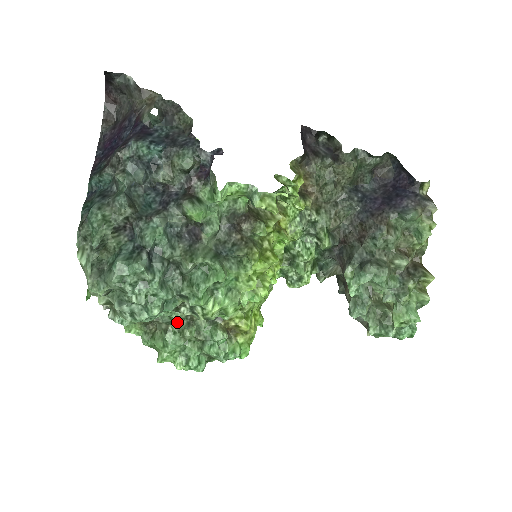
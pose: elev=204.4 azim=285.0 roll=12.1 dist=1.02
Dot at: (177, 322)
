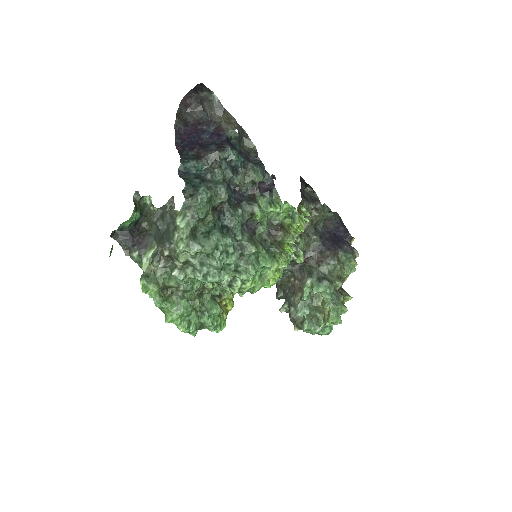
Dot at: (193, 292)
